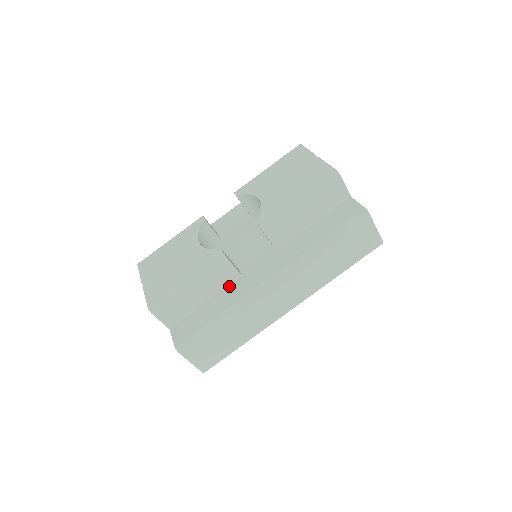
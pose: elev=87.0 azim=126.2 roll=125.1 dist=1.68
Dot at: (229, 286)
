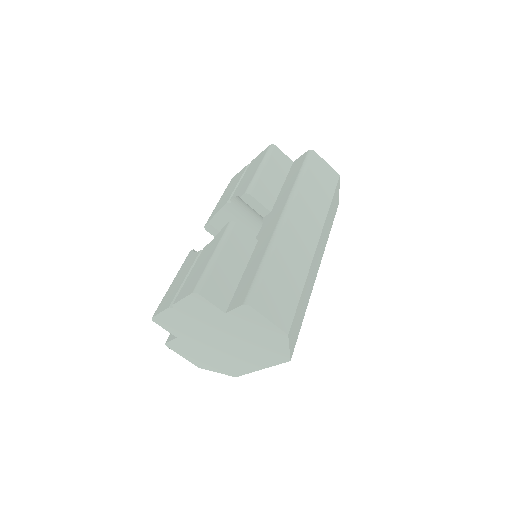
Dot at: (253, 252)
